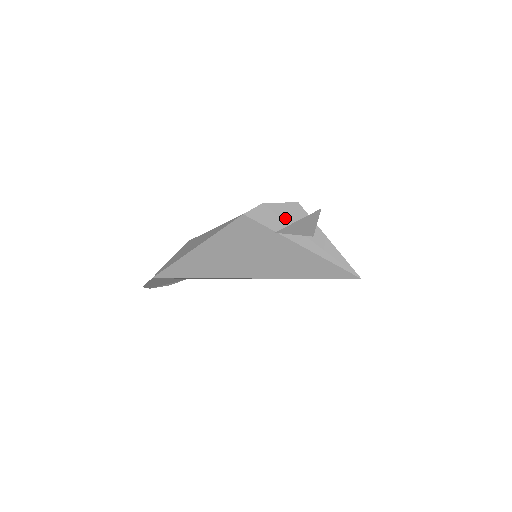
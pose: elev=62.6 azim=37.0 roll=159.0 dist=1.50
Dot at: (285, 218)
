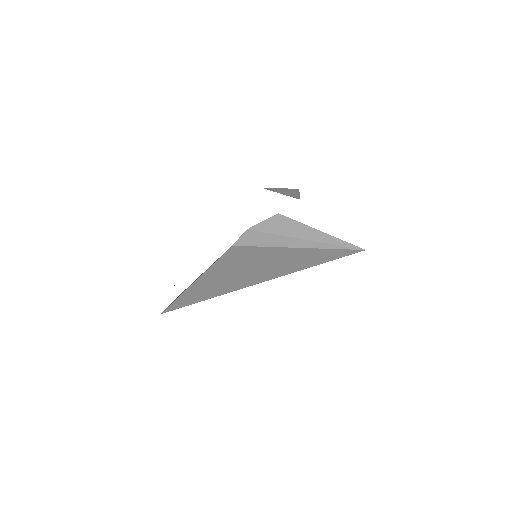
Dot at: (272, 232)
